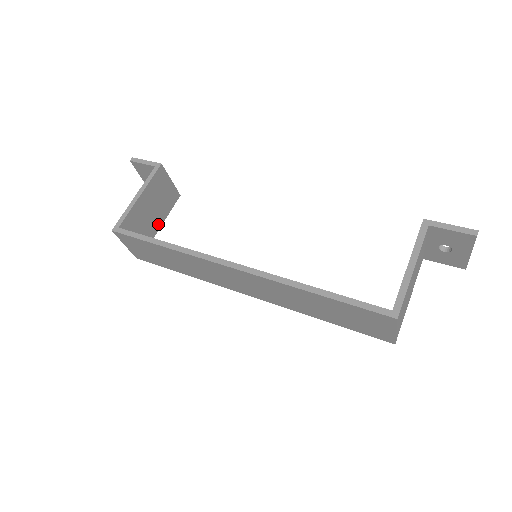
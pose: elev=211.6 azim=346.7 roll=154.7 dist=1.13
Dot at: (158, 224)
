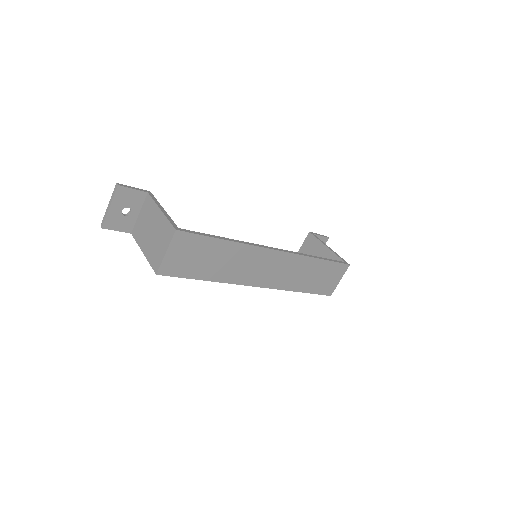
Dot at: occluded
